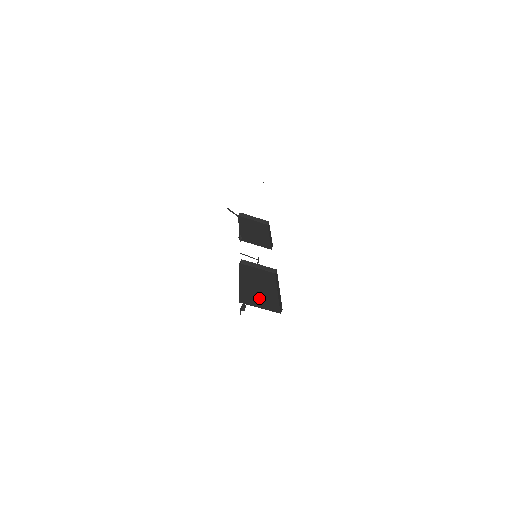
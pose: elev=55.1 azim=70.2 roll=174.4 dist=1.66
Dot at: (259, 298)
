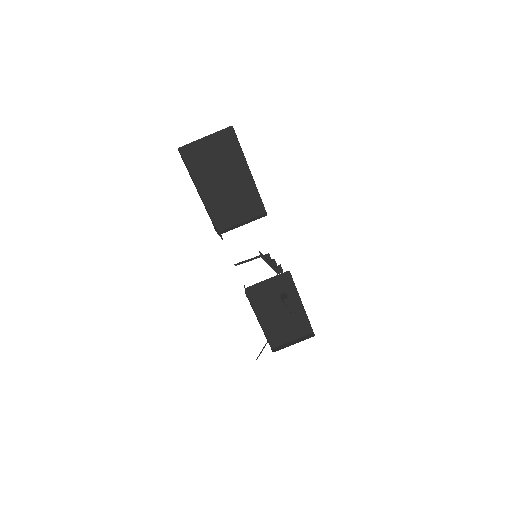
Dot at: (214, 160)
